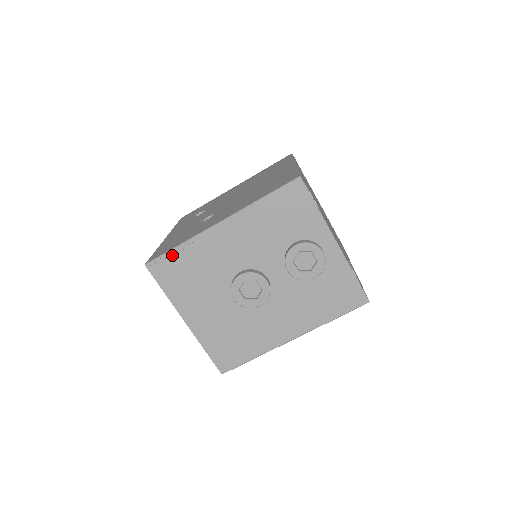
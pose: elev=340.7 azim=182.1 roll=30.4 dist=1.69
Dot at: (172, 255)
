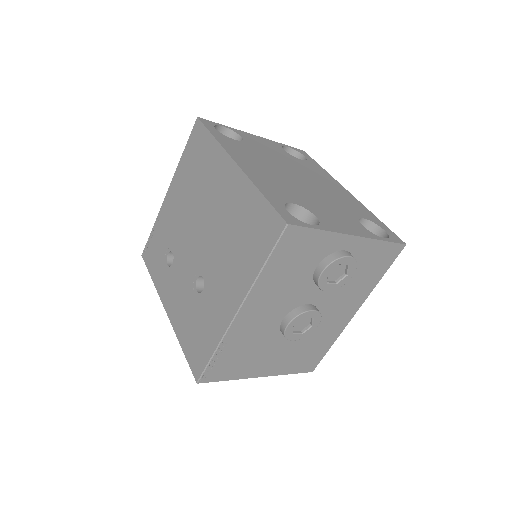
Dot at: (215, 361)
